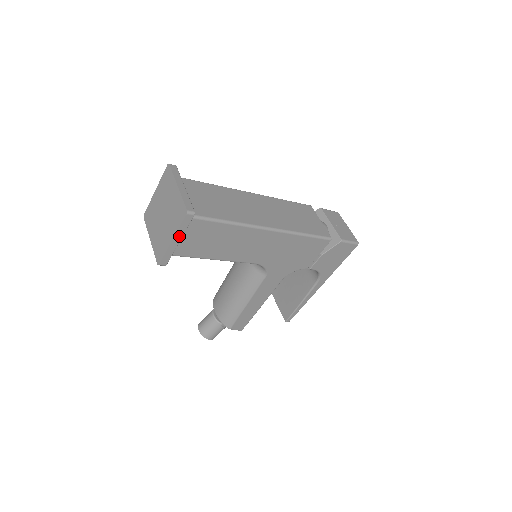
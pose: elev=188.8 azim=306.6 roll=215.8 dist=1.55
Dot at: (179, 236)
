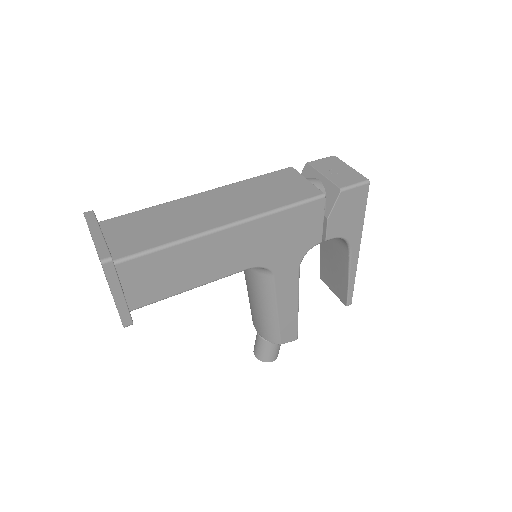
Dot at: (117, 290)
